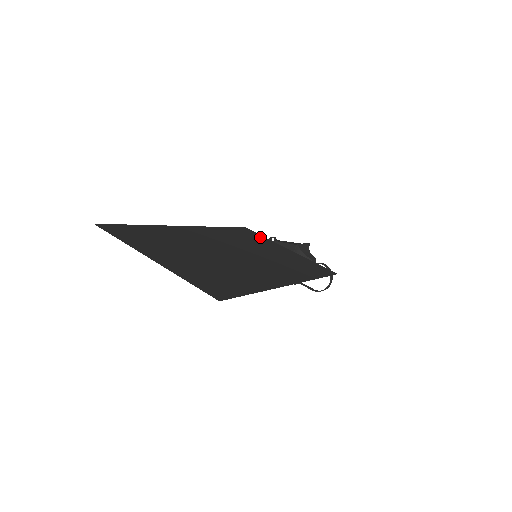
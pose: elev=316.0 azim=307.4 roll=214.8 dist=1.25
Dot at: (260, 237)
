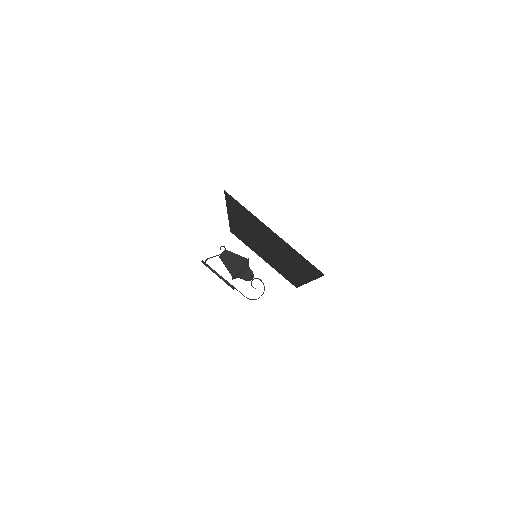
Dot at: (245, 243)
